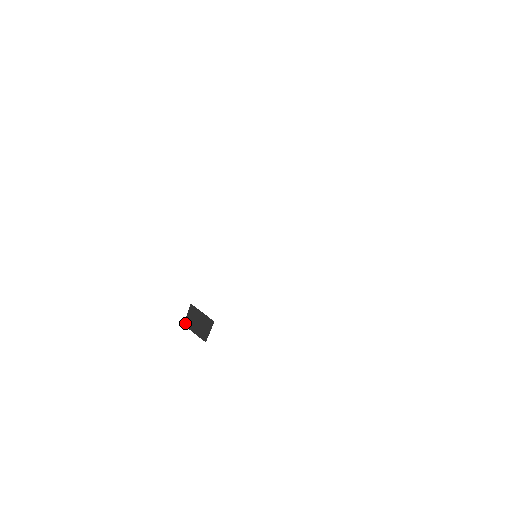
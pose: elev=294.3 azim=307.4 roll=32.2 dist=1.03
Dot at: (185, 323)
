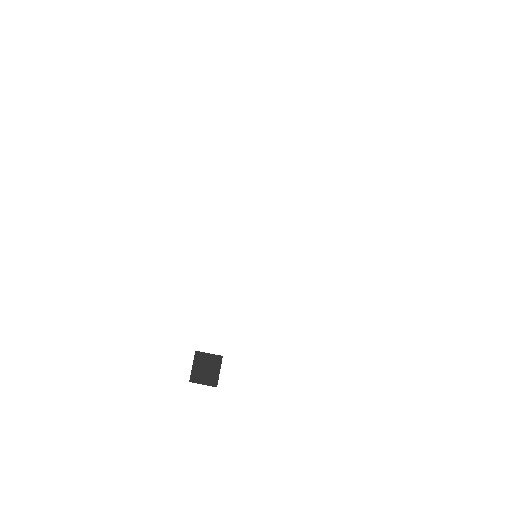
Dot at: (191, 378)
